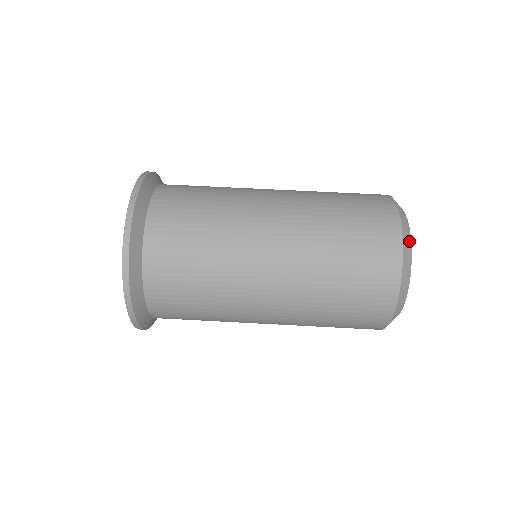
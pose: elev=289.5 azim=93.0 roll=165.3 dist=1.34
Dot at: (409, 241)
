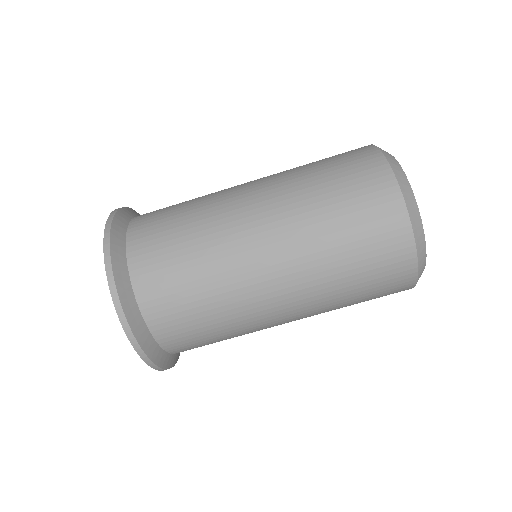
Dot at: occluded
